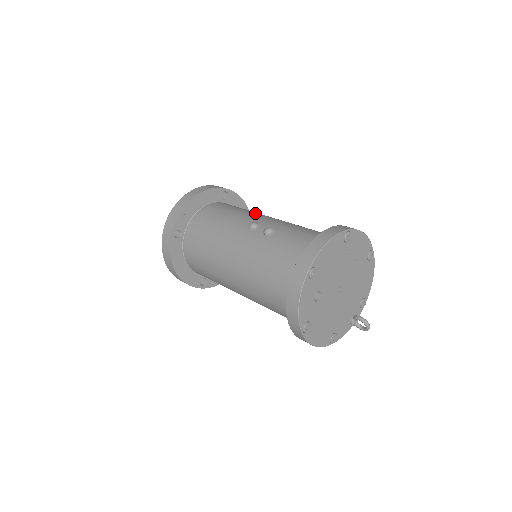
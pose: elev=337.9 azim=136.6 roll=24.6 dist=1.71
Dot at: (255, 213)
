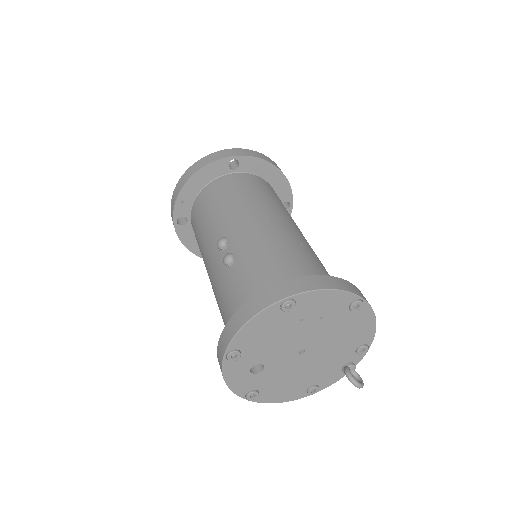
Dot at: (244, 208)
